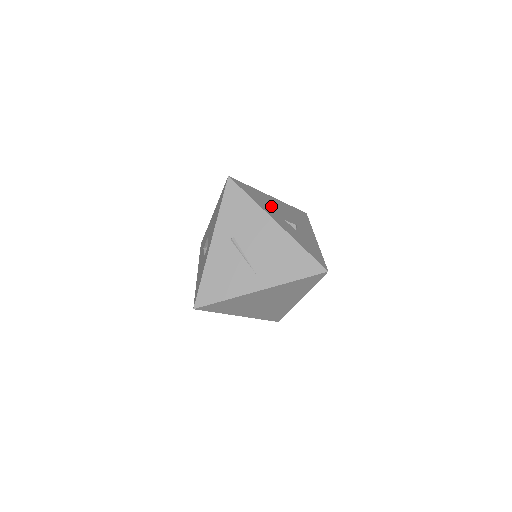
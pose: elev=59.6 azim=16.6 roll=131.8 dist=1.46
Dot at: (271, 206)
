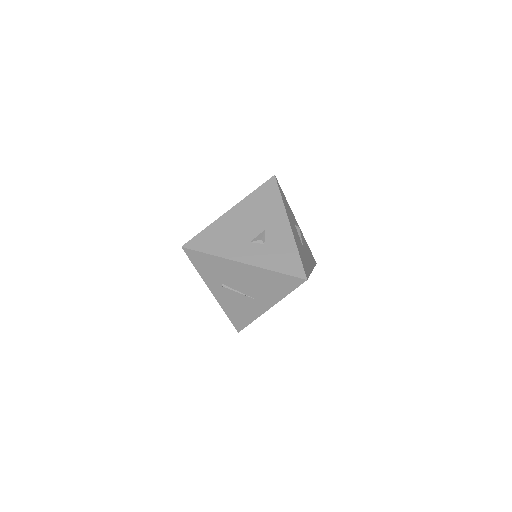
Dot at: (232, 235)
